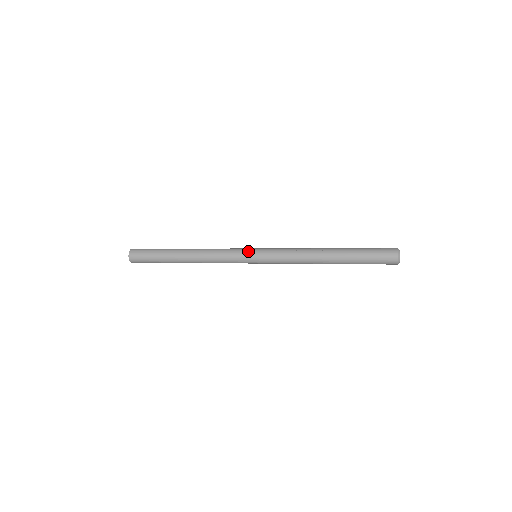
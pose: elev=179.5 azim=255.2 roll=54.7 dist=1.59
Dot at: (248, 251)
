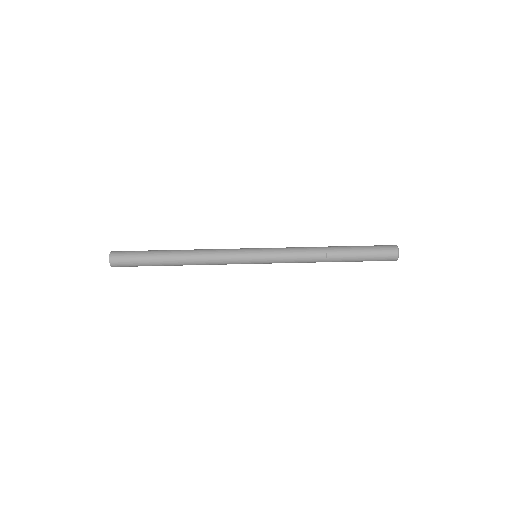
Dot at: (249, 251)
